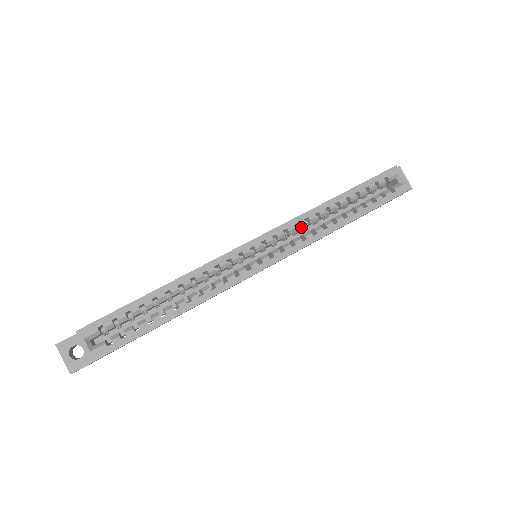
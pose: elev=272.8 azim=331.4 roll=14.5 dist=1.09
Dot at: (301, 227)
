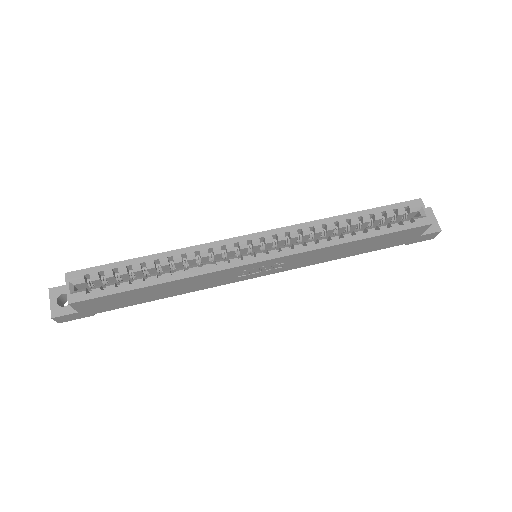
Dot at: (304, 234)
